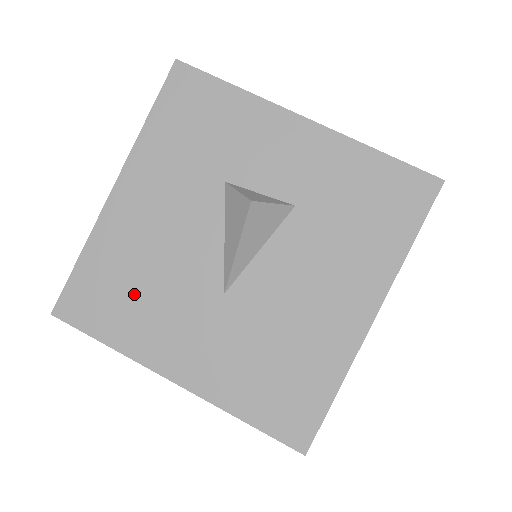
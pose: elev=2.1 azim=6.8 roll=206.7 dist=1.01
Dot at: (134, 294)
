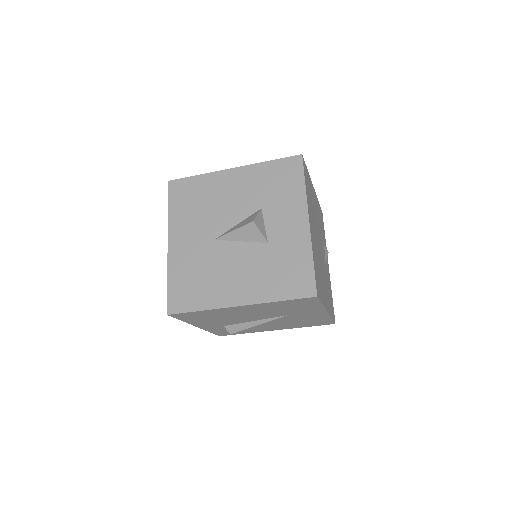
Dot at: (194, 206)
